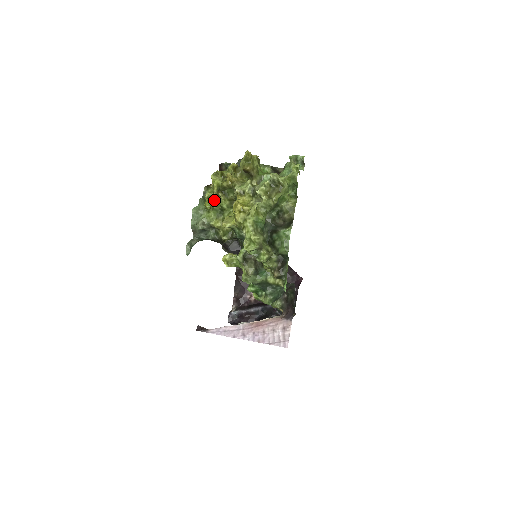
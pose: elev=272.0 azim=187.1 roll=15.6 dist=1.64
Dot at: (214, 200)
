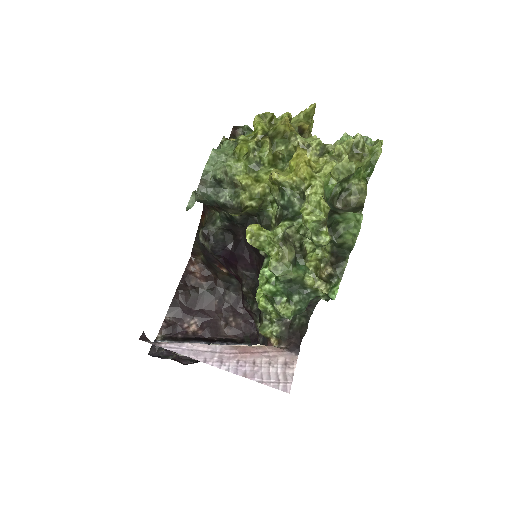
Dot at: (254, 146)
